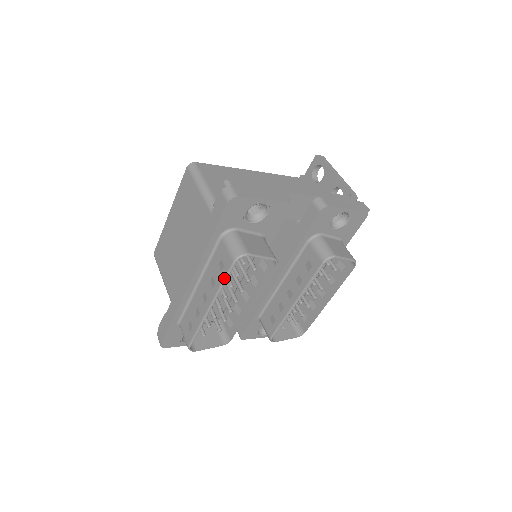
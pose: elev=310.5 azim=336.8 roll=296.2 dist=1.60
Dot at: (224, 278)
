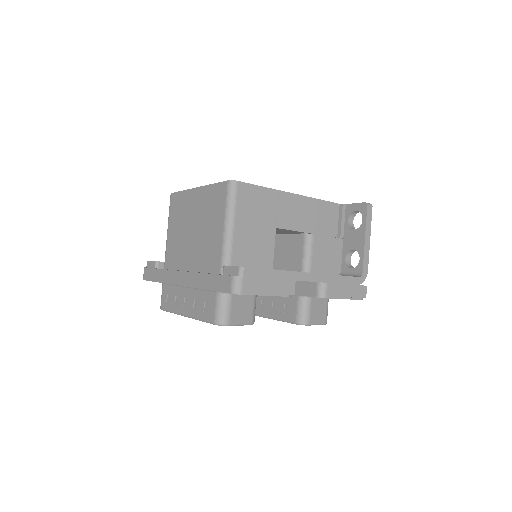
Dot at: (203, 320)
